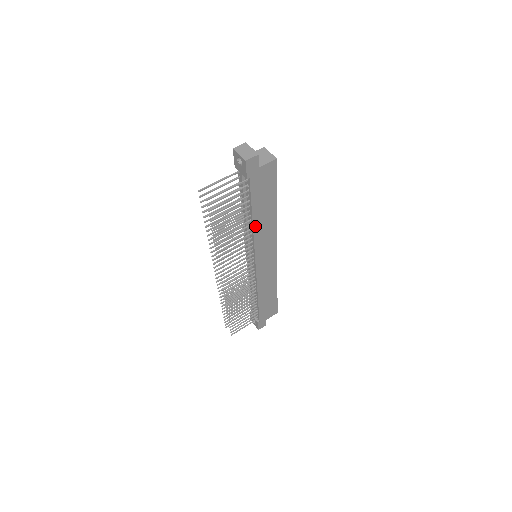
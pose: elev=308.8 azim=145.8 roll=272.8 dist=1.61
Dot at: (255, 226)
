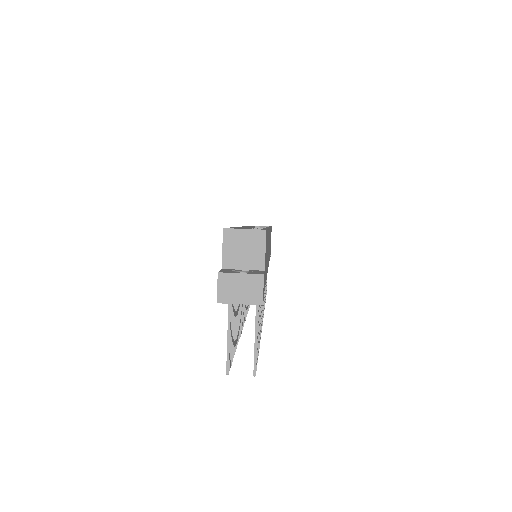
Dot at: occluded
